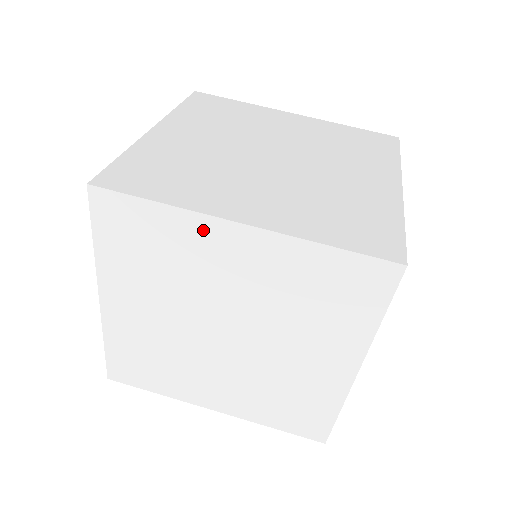
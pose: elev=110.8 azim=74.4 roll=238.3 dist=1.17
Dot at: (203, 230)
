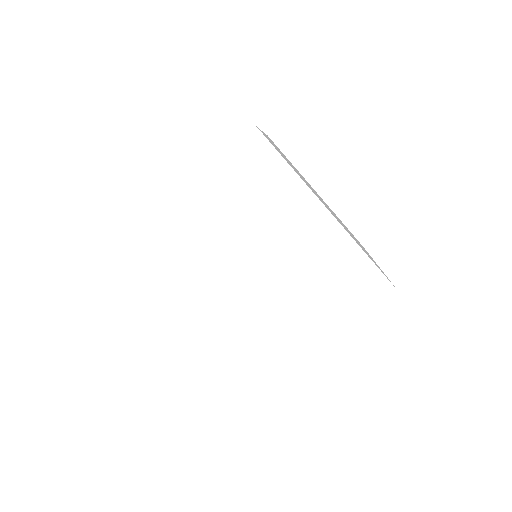
Dot at: occluded
